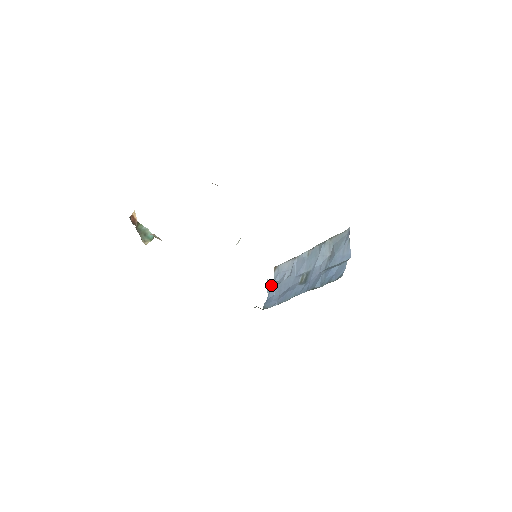
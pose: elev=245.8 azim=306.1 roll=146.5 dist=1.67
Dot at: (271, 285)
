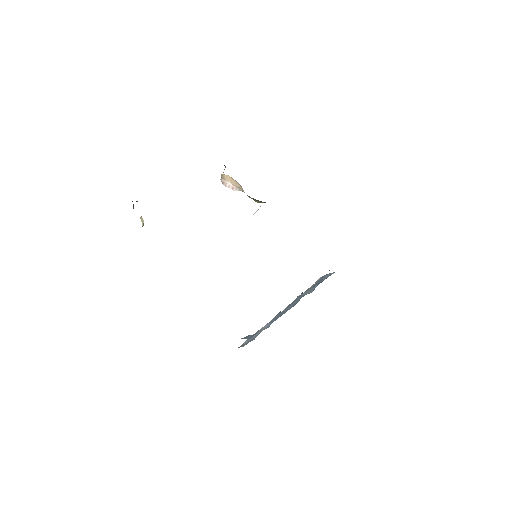
Dot at: (250, 335)
